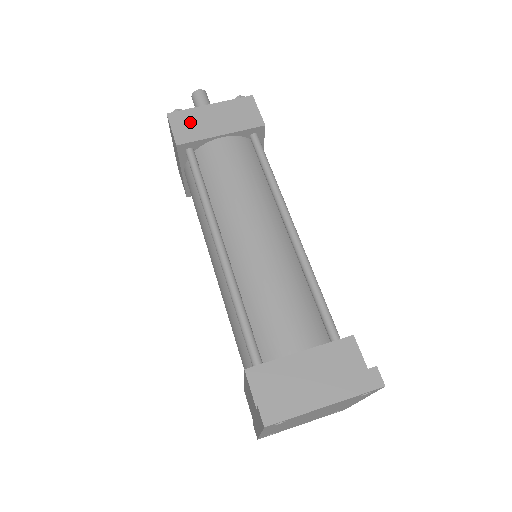
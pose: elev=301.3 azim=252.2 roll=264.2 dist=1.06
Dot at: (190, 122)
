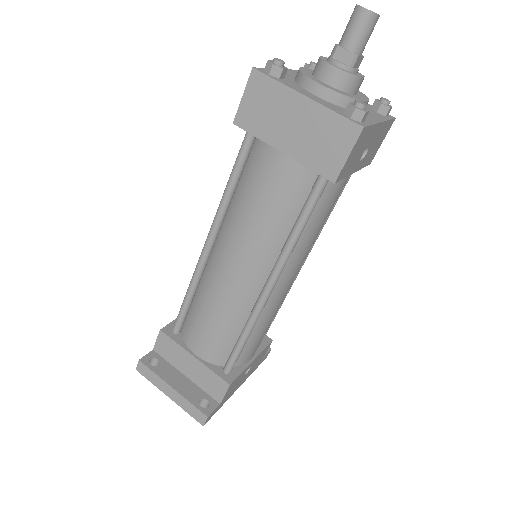
Dot at: (266, 104)
